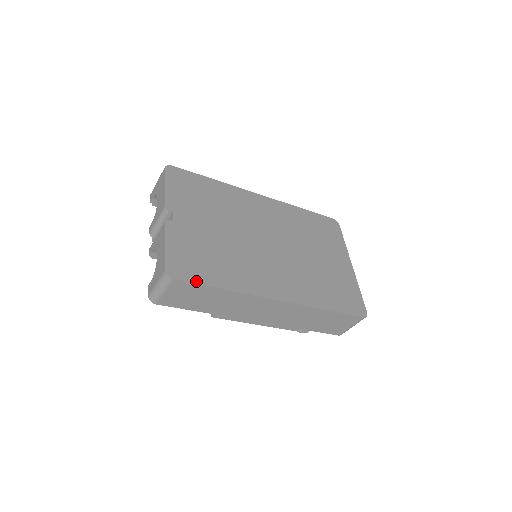
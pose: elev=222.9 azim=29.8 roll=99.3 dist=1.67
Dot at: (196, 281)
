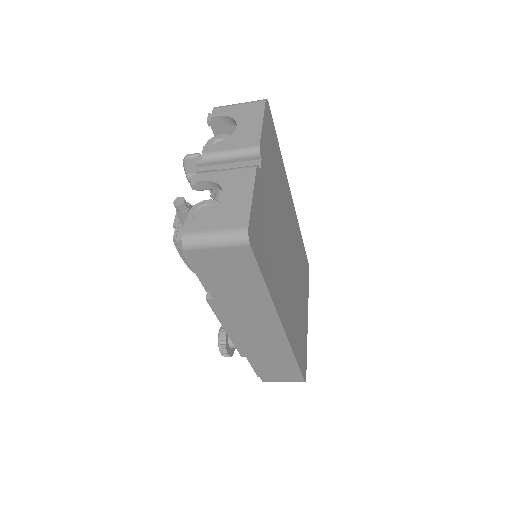
Dot at: (259, 262)
